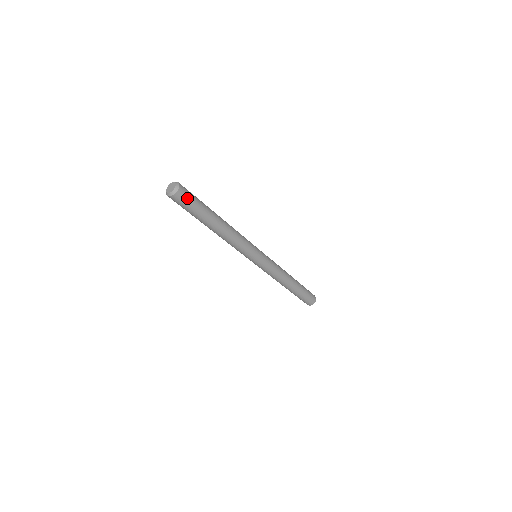
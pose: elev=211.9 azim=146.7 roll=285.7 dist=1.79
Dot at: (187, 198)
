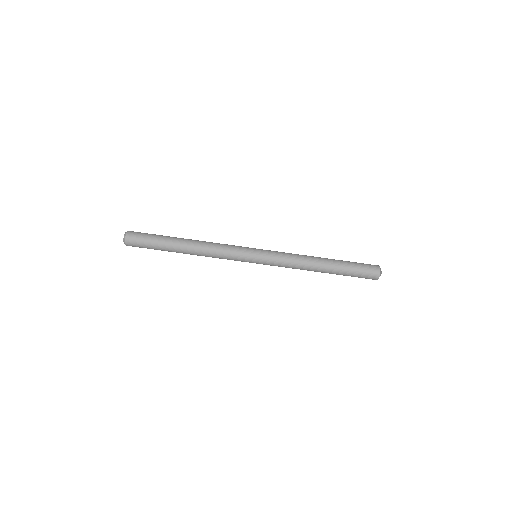
Dot at: (138, 242)
